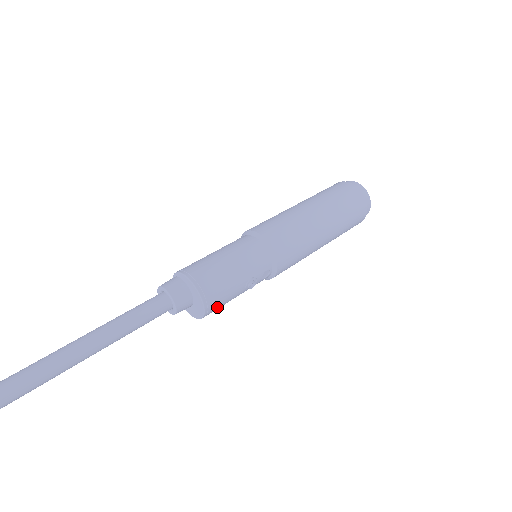
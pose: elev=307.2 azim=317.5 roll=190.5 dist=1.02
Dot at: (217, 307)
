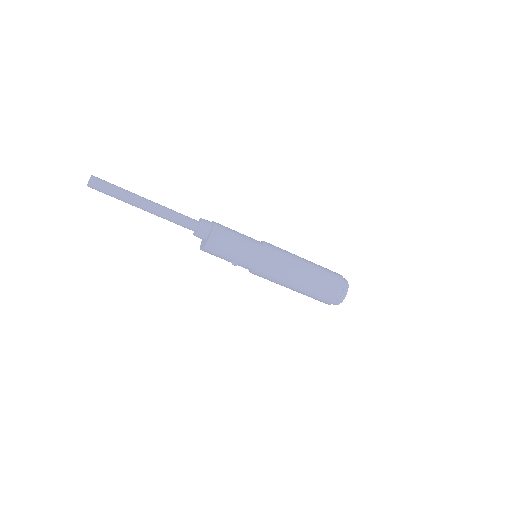
Dot at: occluded
